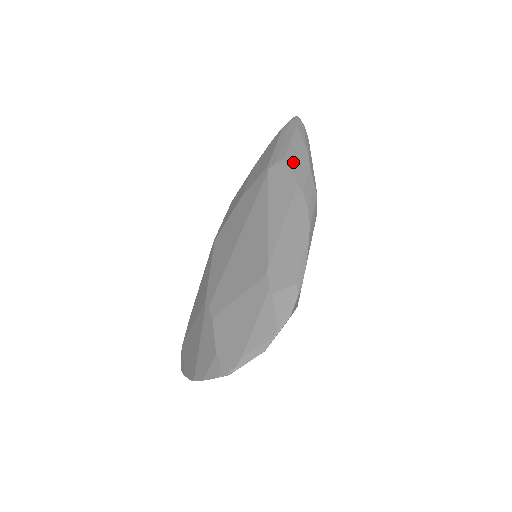
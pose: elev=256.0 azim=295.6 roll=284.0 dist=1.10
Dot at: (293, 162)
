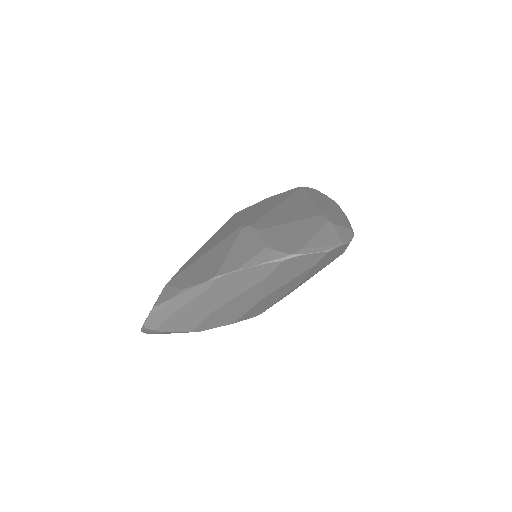
Dot at: occluded
